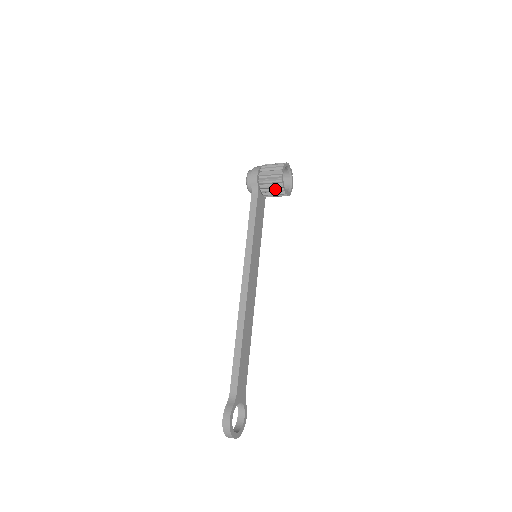
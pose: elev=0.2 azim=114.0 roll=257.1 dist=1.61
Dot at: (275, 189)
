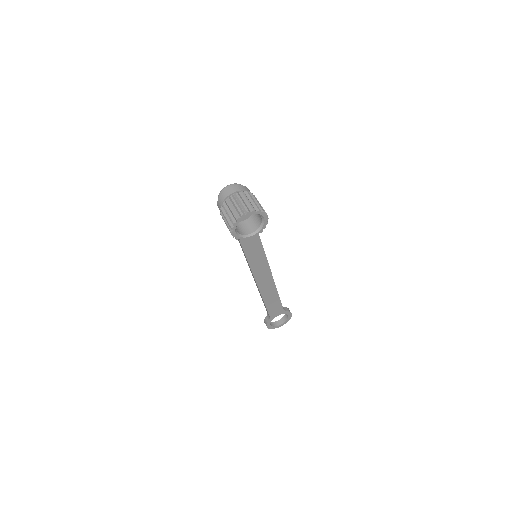
Dot at: occluded
